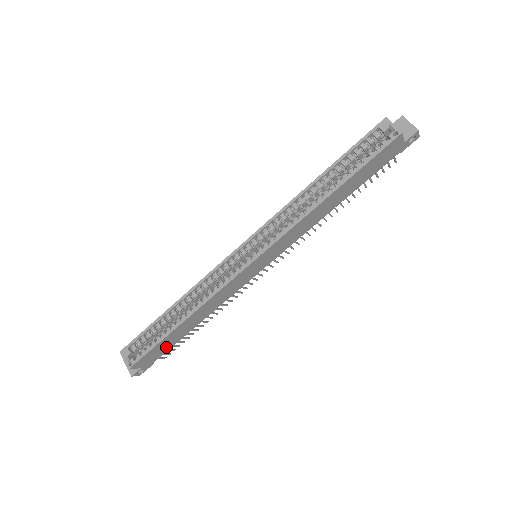
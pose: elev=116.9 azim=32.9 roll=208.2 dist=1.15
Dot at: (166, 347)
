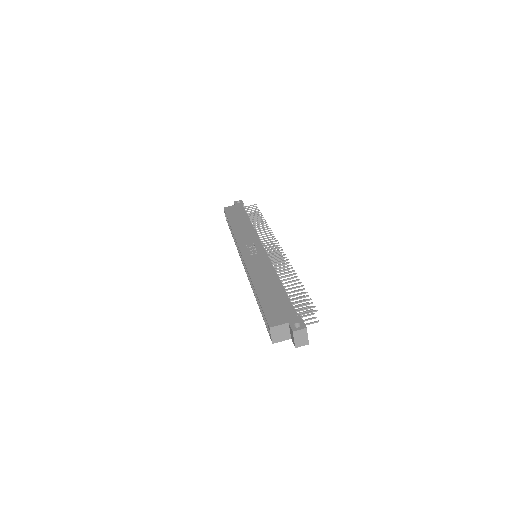
Dot at: occluded
